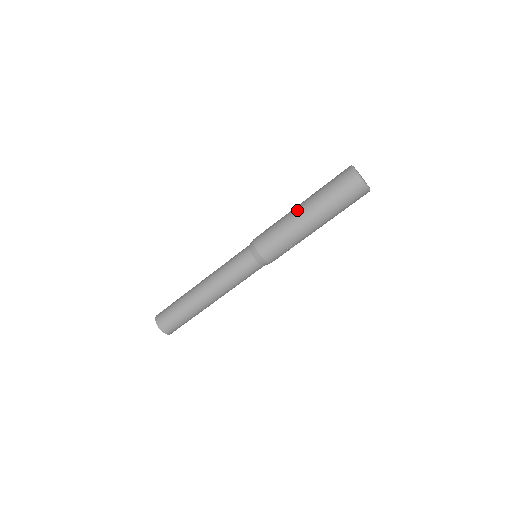
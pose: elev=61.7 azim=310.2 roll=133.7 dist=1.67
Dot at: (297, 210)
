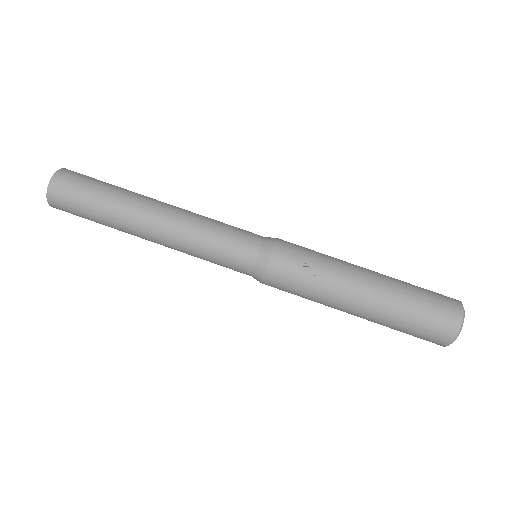
Dot at: occluded
